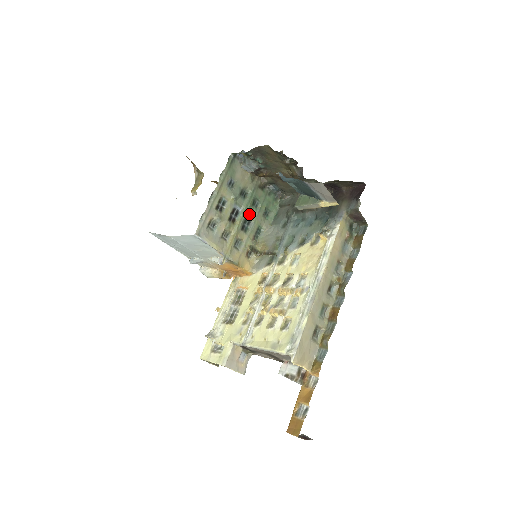
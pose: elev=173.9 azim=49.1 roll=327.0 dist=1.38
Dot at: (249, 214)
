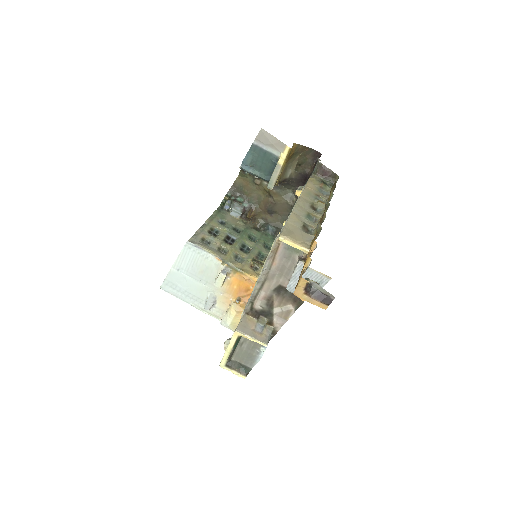
Dot at: (246, 242)
